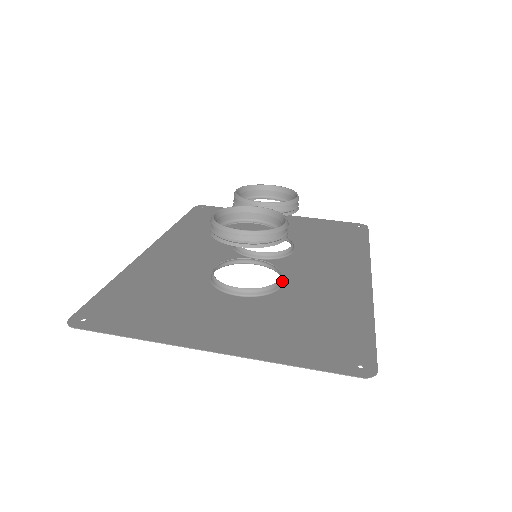
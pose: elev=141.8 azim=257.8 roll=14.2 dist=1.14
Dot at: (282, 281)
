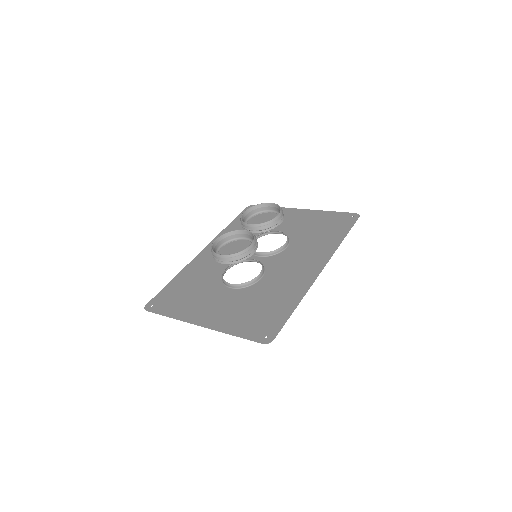
Dot at: (262, 276)
